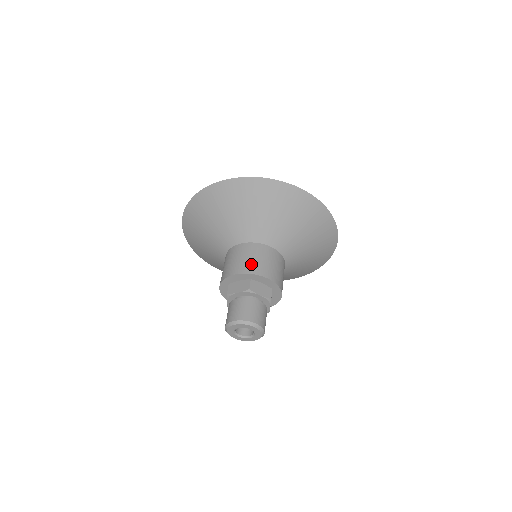
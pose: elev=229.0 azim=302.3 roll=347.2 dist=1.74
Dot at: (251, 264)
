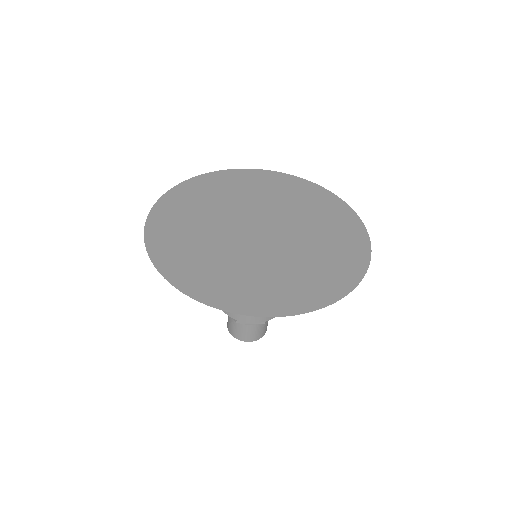
Dot at: occluded
